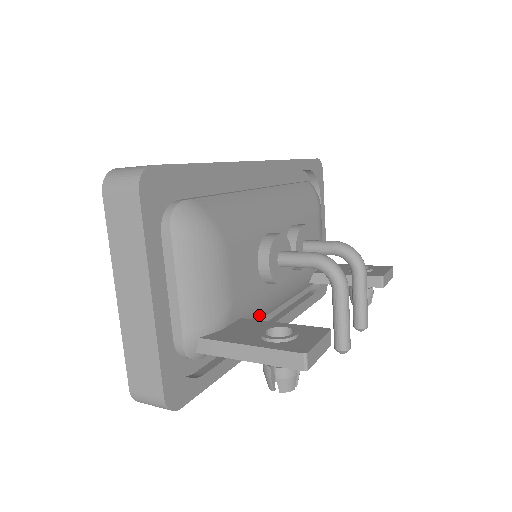
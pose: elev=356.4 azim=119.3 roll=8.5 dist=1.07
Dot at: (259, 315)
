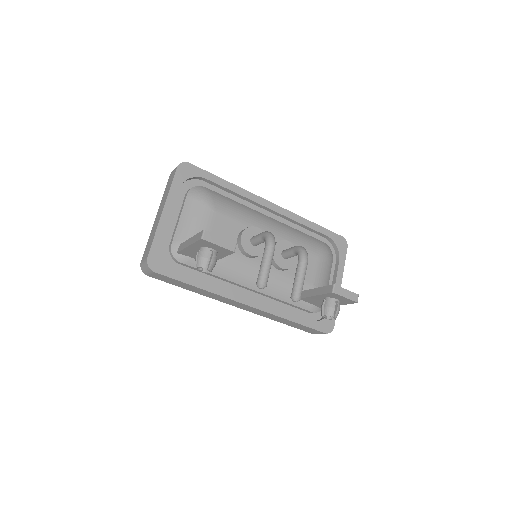
Dot at: (234, 273)
